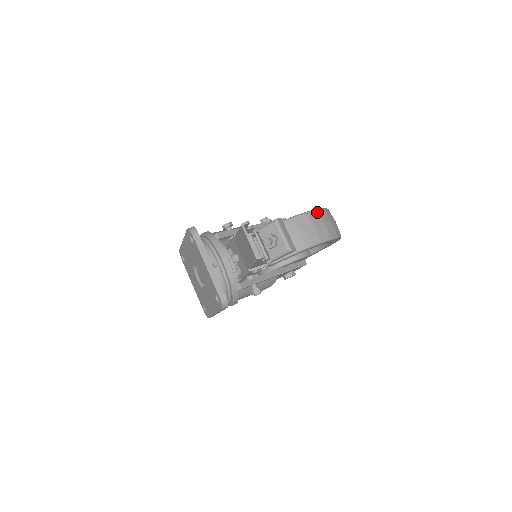
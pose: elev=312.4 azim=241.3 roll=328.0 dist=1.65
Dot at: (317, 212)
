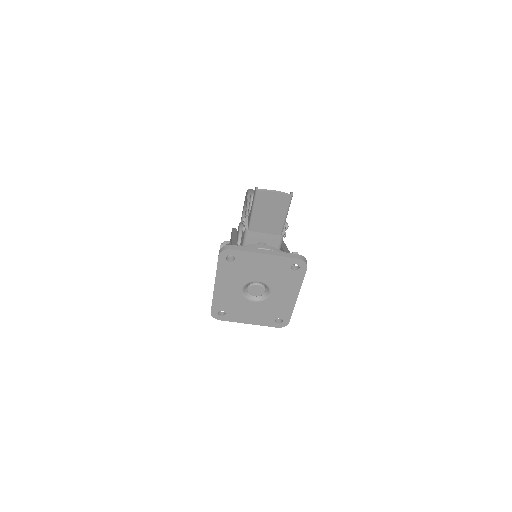
Dot at: (251, 190)
